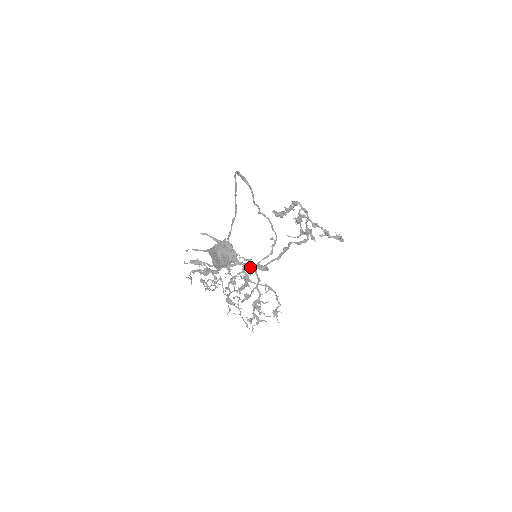
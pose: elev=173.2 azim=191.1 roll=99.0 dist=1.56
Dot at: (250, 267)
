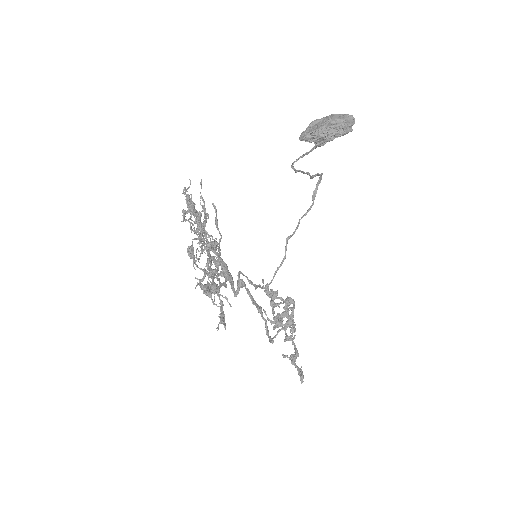
Dot at: (227, 270)
